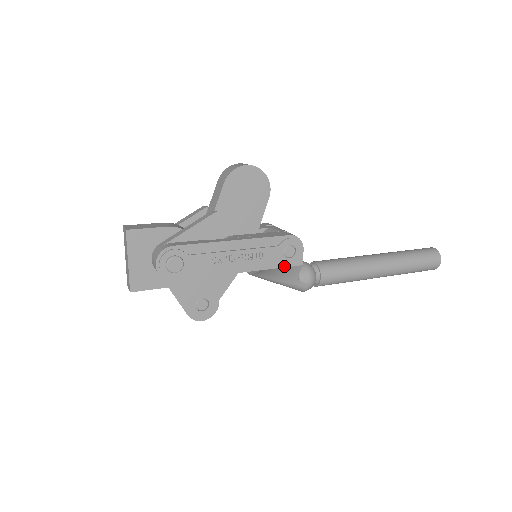
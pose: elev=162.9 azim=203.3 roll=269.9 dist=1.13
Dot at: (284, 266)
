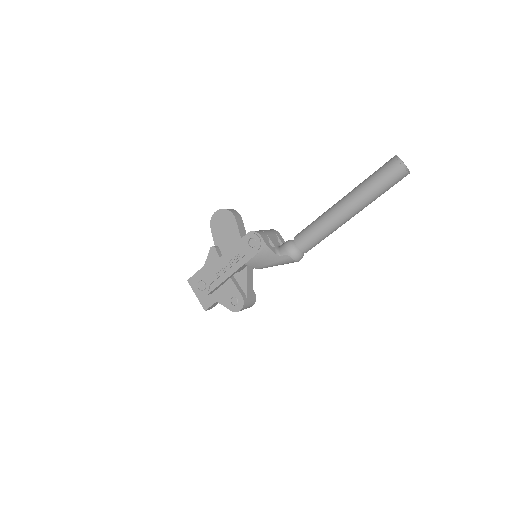
Dot at: (256, 253)
